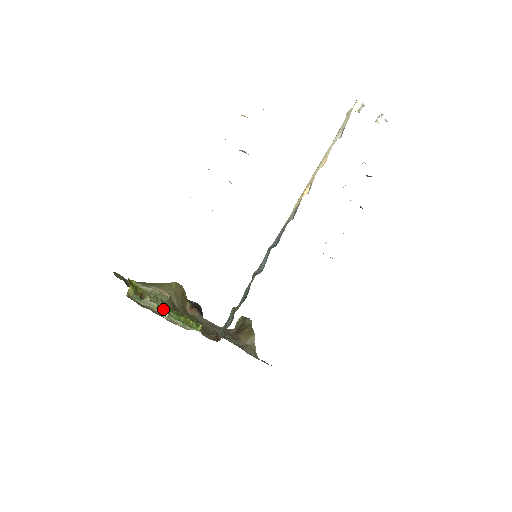
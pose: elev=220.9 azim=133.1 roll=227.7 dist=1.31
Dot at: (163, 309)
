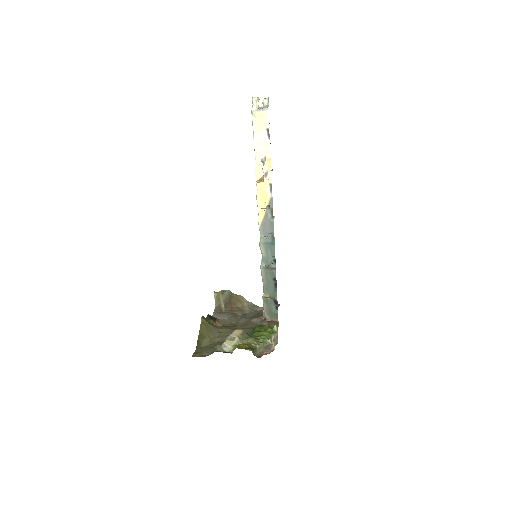
Dot at: (264, 341)
